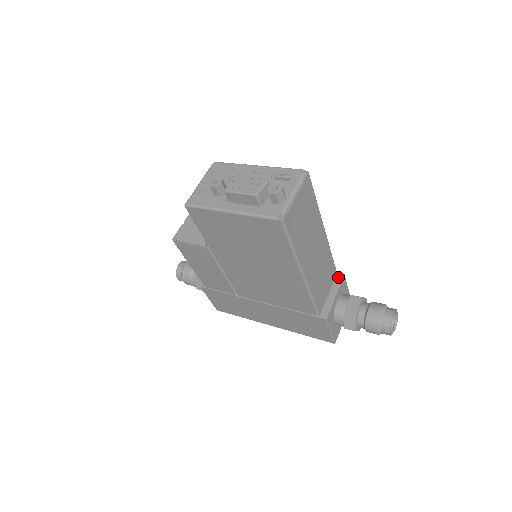
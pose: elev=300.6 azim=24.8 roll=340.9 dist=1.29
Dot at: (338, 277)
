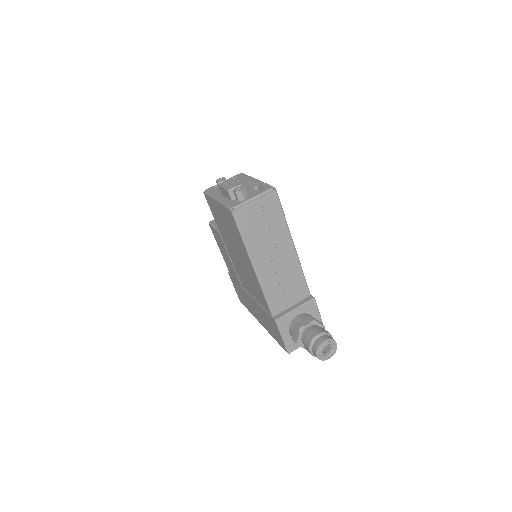
Dot at: (308, 298)
